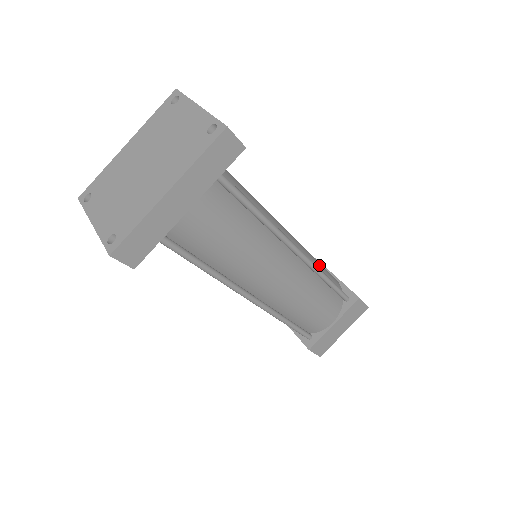
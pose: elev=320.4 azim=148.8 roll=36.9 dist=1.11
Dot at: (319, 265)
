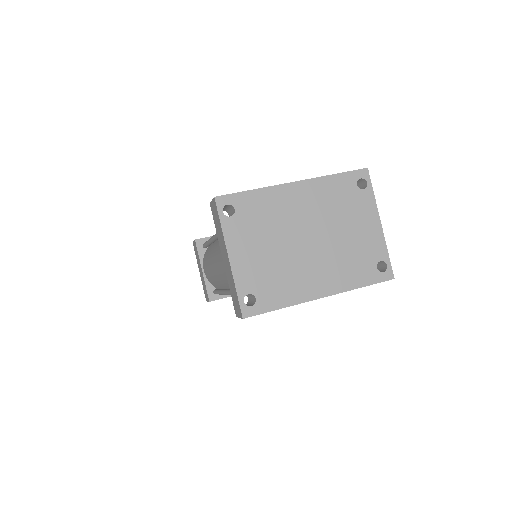
Dot at: occluded
